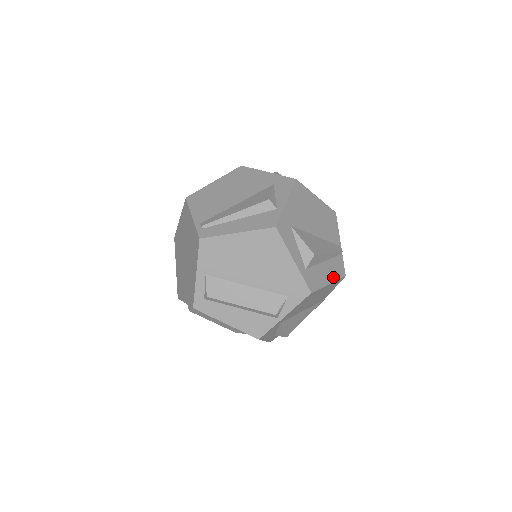
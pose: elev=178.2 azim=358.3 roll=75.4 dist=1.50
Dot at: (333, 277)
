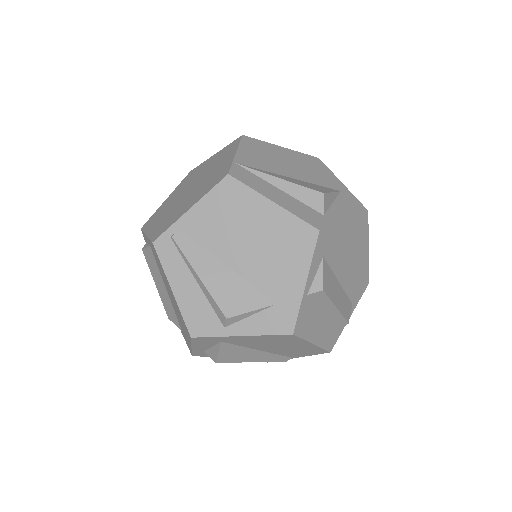
Dot at: occluded
